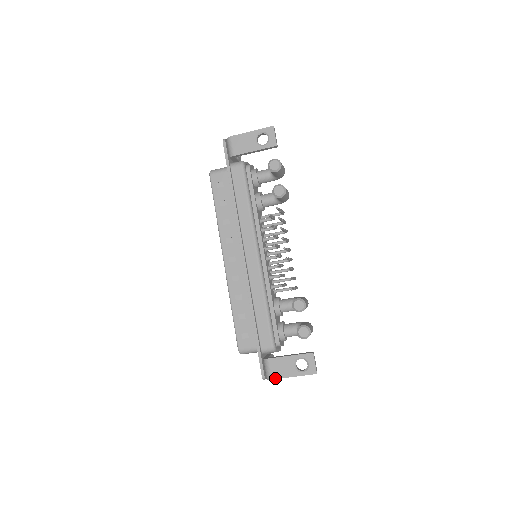
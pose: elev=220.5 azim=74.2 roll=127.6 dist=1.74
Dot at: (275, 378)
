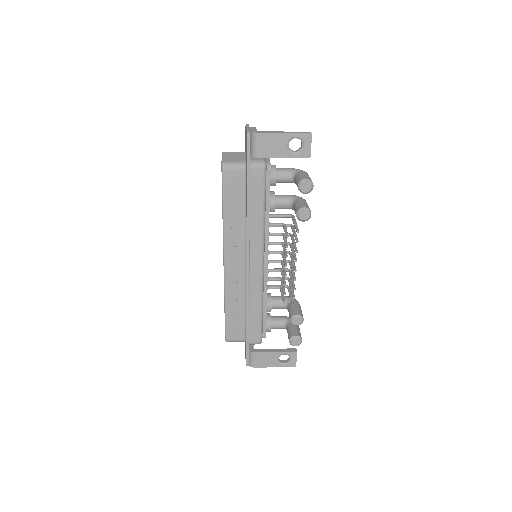
Dot at: (258, 367)
